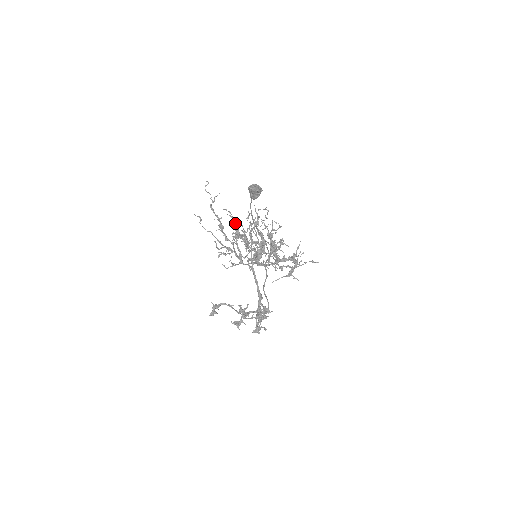
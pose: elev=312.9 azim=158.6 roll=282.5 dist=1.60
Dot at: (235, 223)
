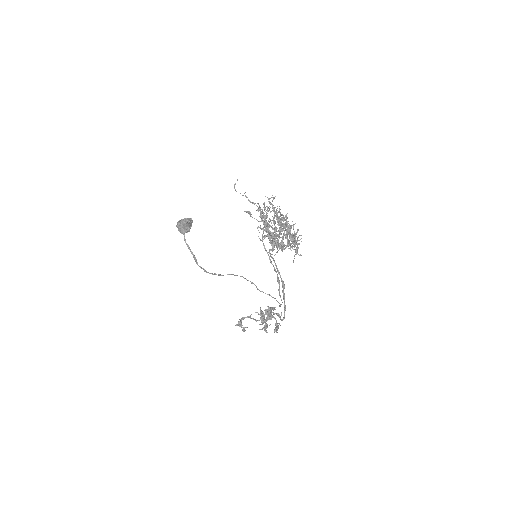
Dot at: (263, 213)
